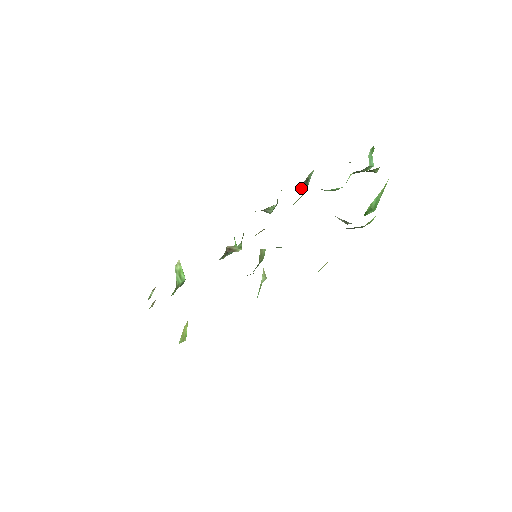
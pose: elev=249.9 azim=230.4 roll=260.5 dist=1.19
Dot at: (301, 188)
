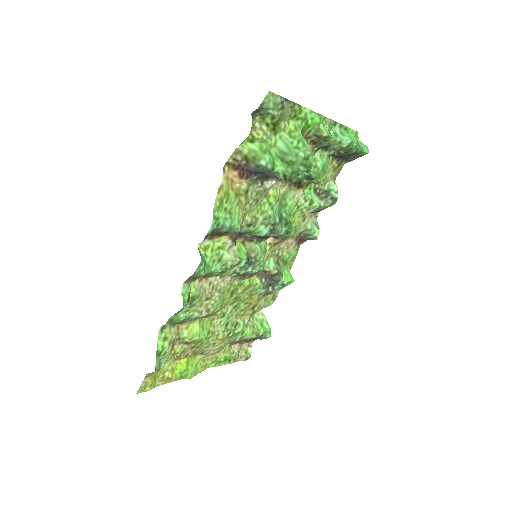
Dot at: (330, 204)
